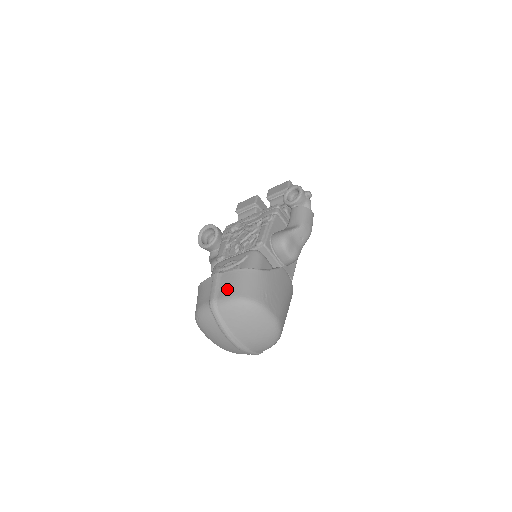
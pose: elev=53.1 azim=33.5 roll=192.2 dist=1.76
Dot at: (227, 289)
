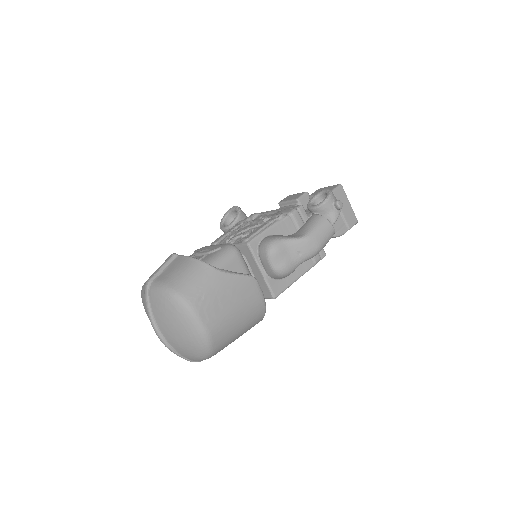
Dot at: (167, 274)
